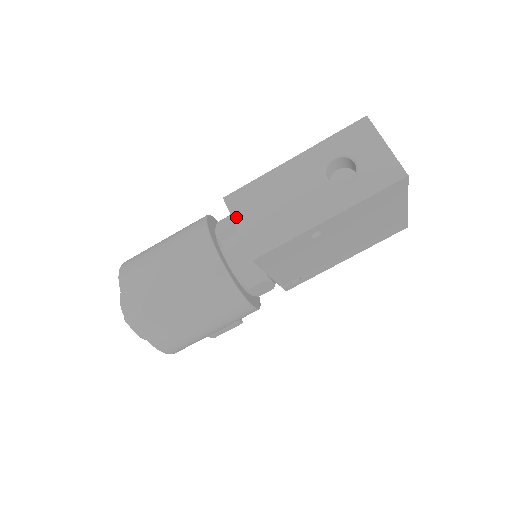
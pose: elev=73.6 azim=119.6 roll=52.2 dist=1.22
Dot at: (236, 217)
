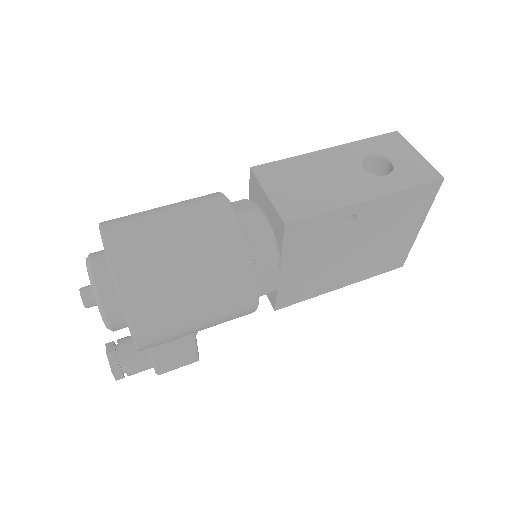
Dot at: (265, 185)
